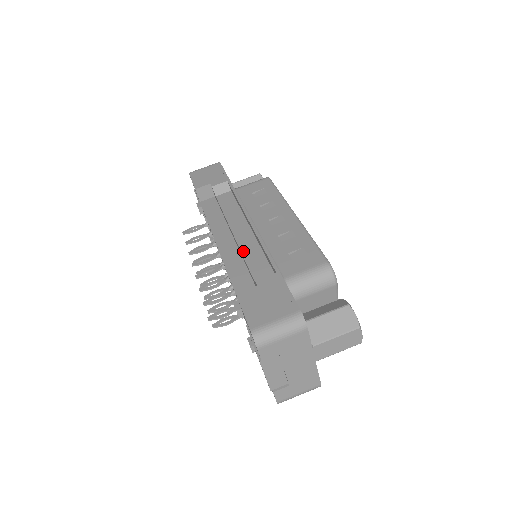
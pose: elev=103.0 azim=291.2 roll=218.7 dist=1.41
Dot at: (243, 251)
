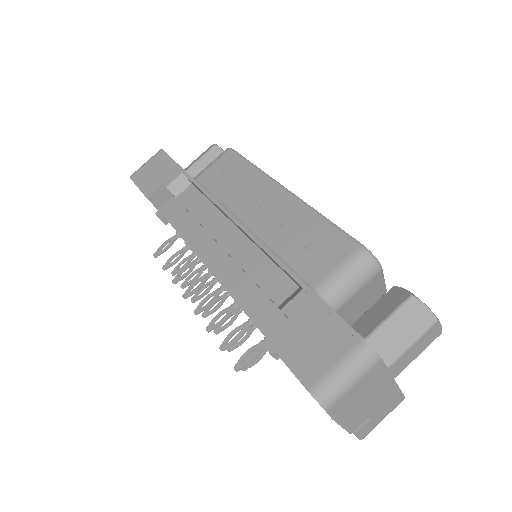
Dot at: (244, 266)
